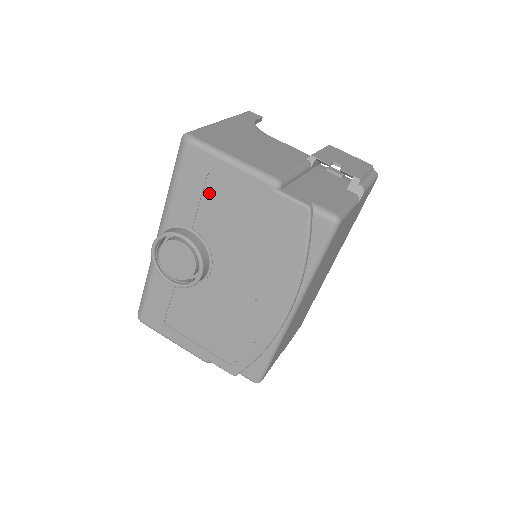
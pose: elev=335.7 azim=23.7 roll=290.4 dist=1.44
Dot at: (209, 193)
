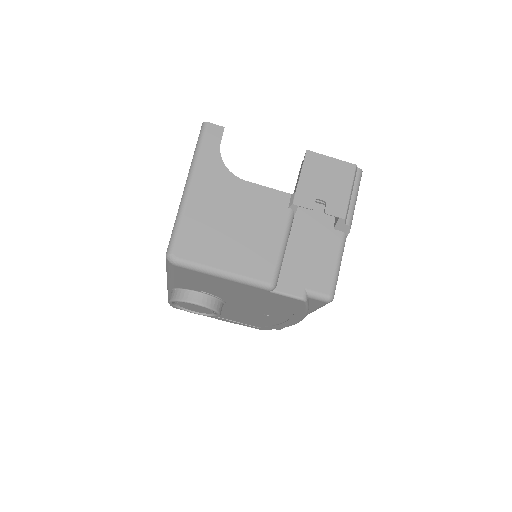
Dot at: (208, 283)
